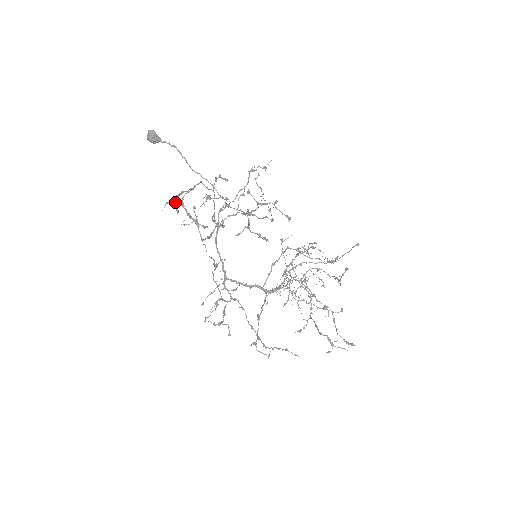
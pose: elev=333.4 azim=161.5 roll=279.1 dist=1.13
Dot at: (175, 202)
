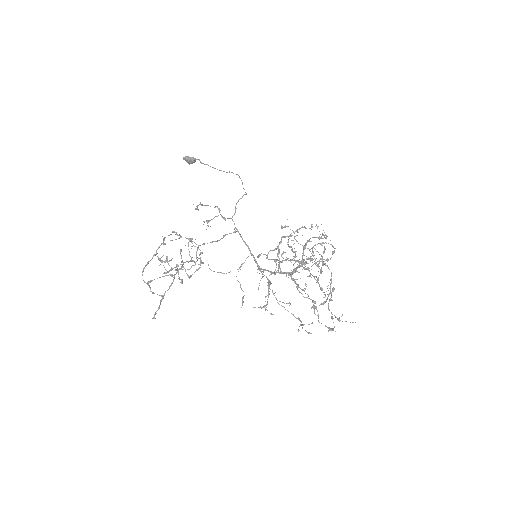
Dot at: (159, 260)
